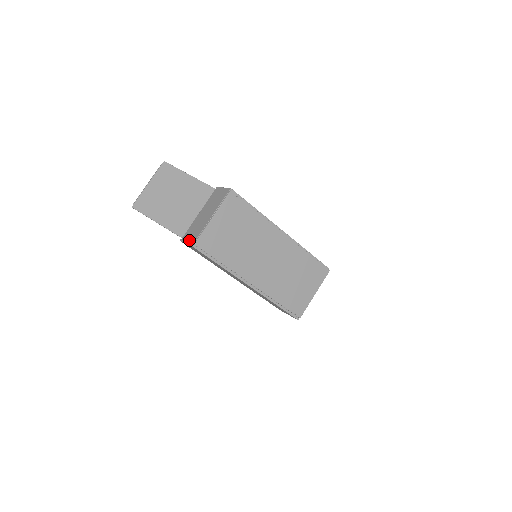
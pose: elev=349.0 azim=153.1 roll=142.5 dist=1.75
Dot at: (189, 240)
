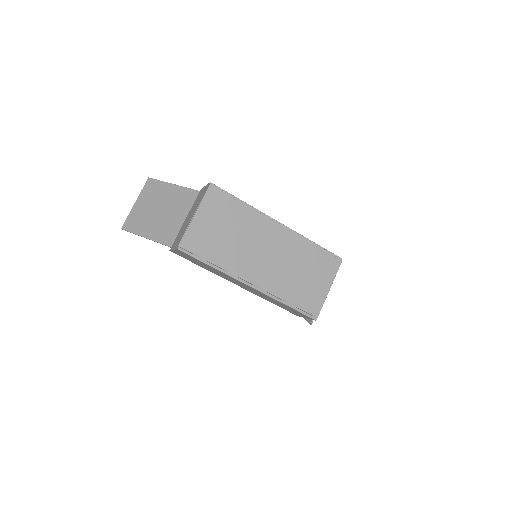
Dot at: (175, 245)
